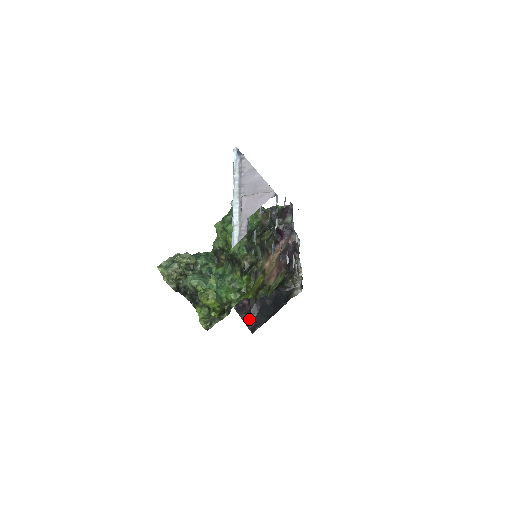
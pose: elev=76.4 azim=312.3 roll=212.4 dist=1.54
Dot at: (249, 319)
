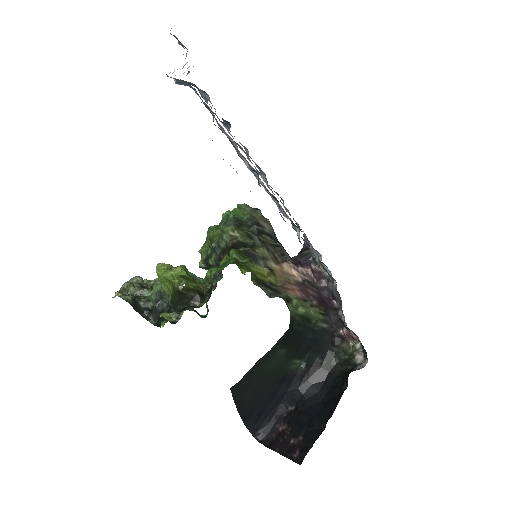
Dot at: (292, 447)
